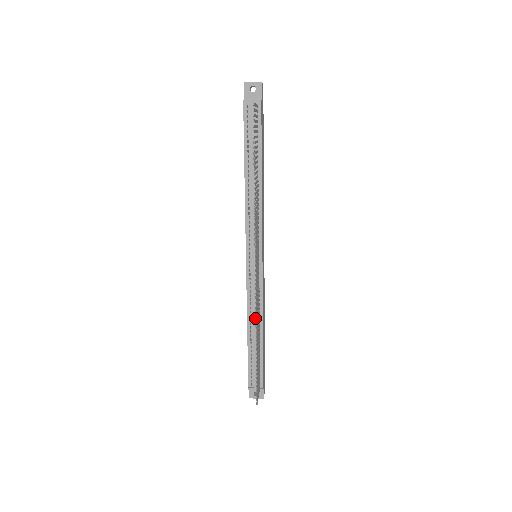
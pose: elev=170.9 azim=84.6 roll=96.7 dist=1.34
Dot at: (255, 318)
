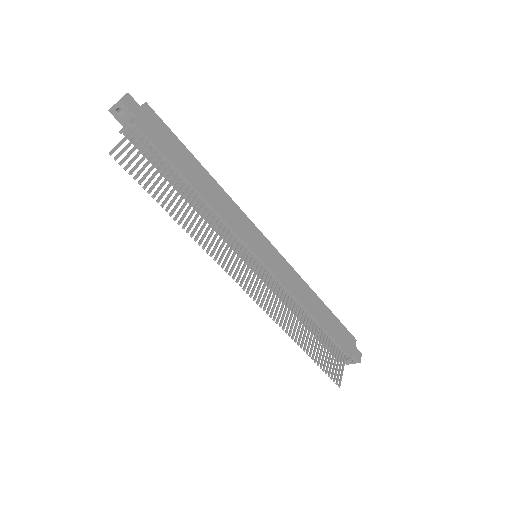
Dot at: occluded
